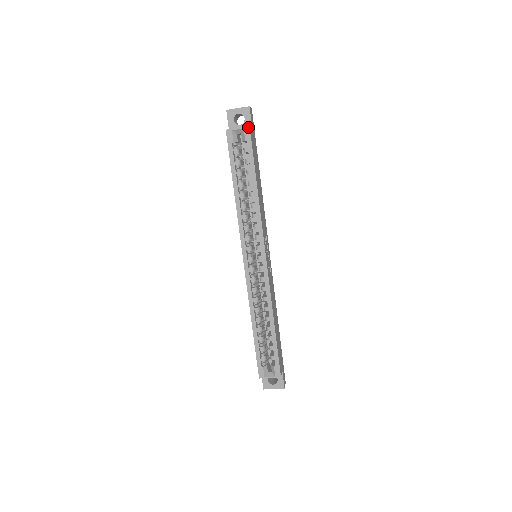
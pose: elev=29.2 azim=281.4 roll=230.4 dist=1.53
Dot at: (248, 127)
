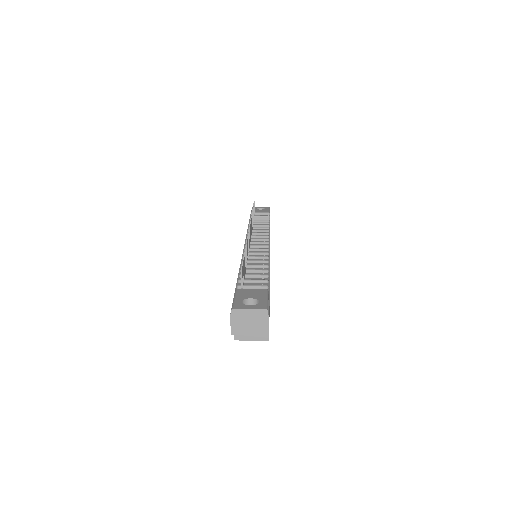
Dot at: (267, 340)
